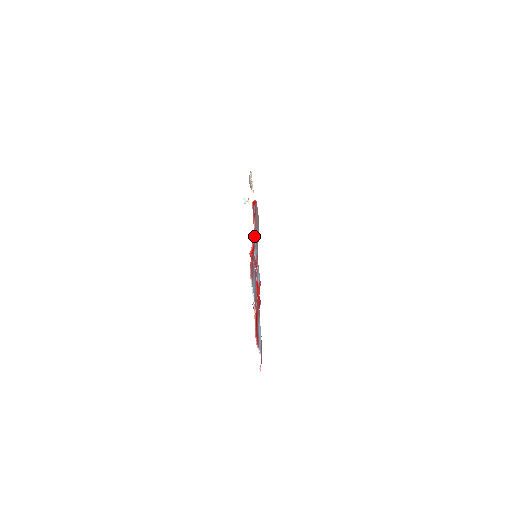
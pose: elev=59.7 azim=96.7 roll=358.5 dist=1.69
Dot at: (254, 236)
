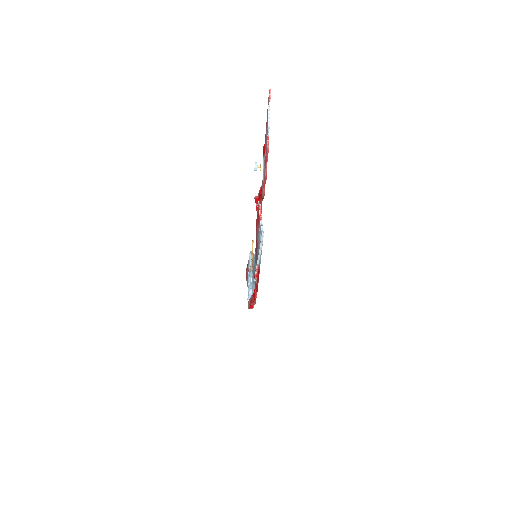
Dot at: occluded
